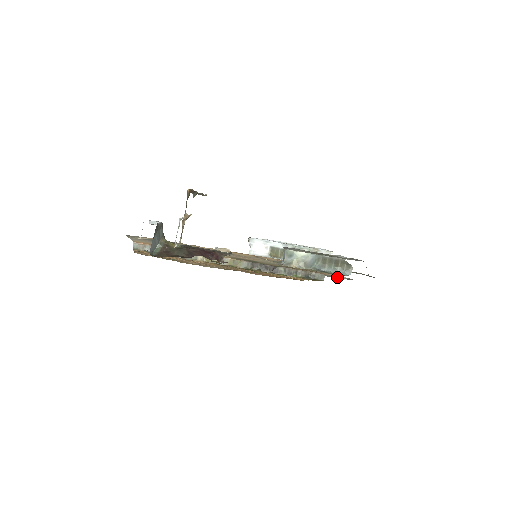
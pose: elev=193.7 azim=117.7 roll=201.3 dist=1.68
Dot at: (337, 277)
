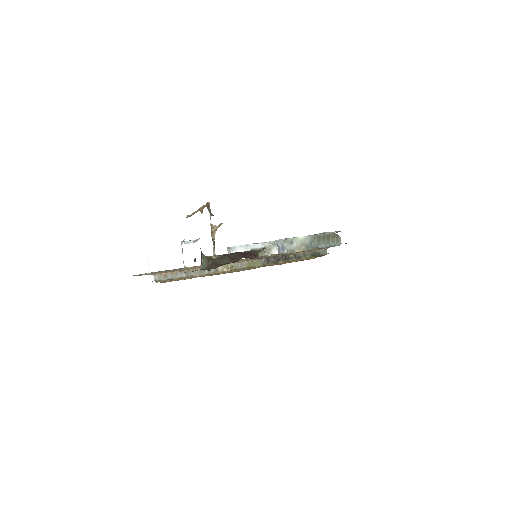
Dot at: occluded
